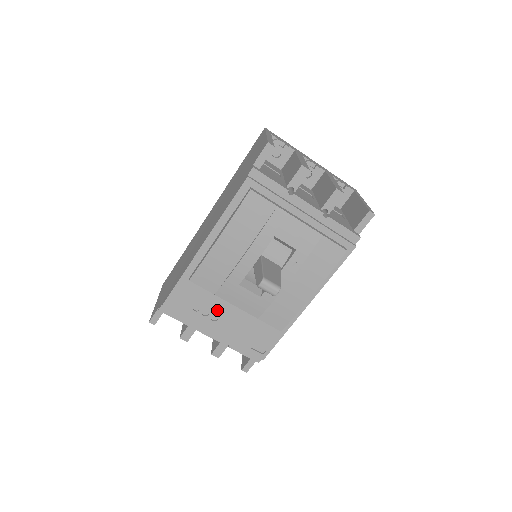
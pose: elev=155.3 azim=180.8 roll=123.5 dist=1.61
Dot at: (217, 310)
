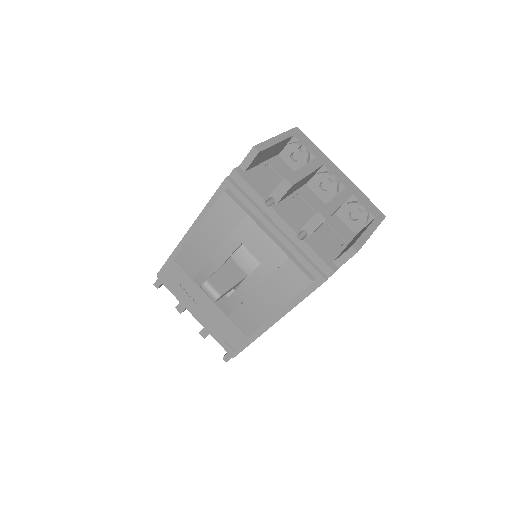
Dot at: (198, 295)
